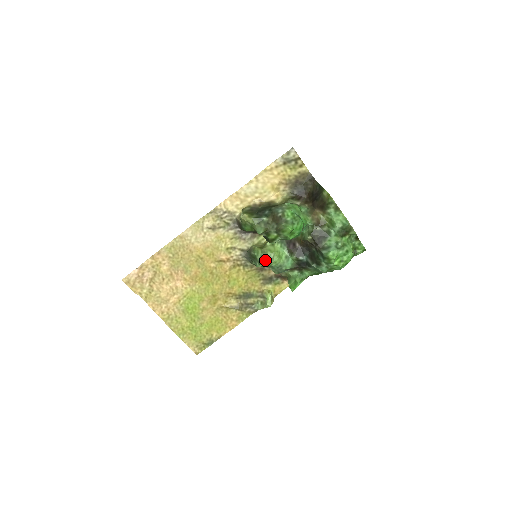
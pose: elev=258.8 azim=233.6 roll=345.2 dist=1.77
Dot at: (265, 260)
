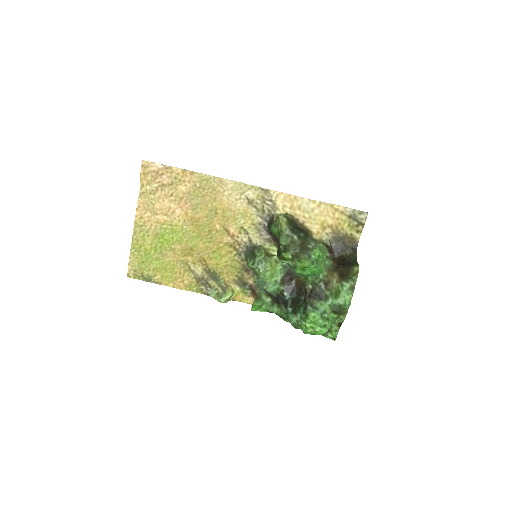
Dot at: (260, 266)
